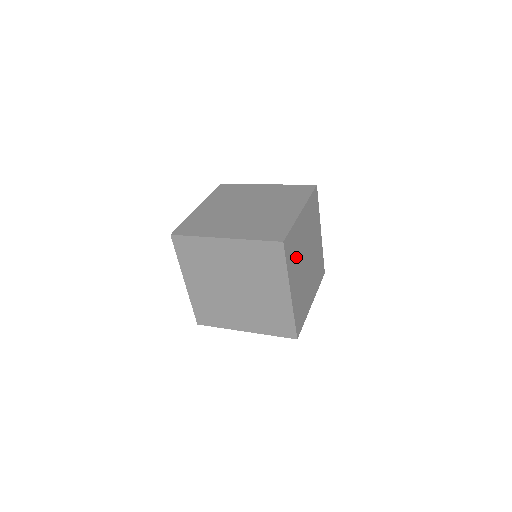
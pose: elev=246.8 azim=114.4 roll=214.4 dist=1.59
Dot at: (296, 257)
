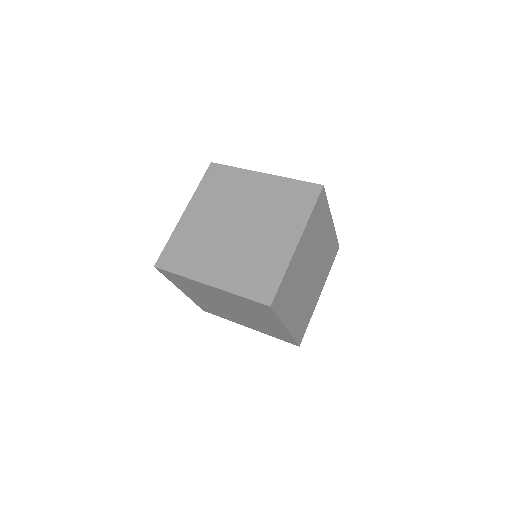
Dot at: occluded
